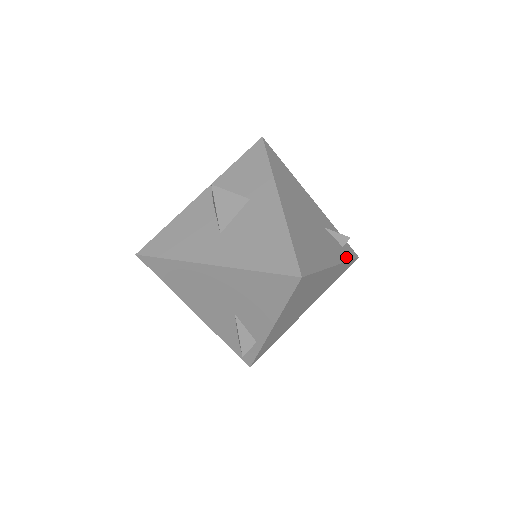
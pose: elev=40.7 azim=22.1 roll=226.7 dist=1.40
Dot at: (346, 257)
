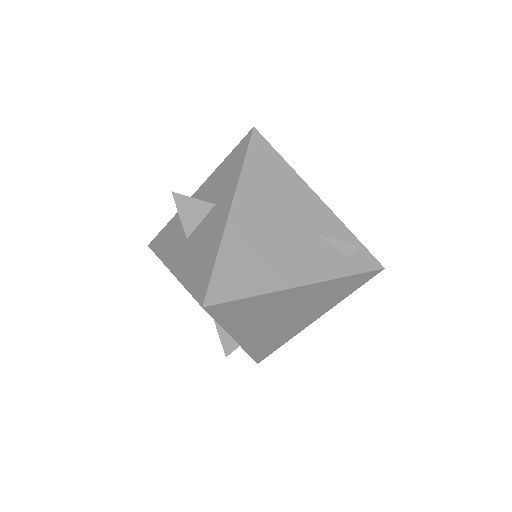
Dot at: (345, 271)
